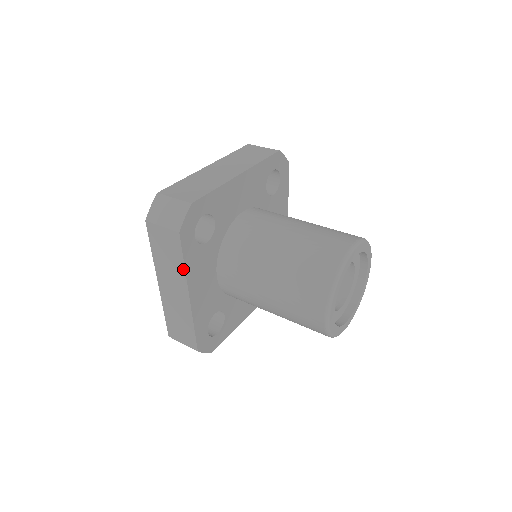
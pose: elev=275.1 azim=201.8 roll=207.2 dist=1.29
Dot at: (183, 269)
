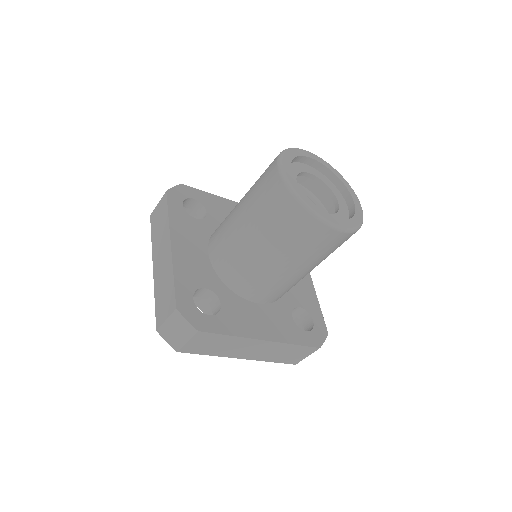
Dot at: (167, 220)
